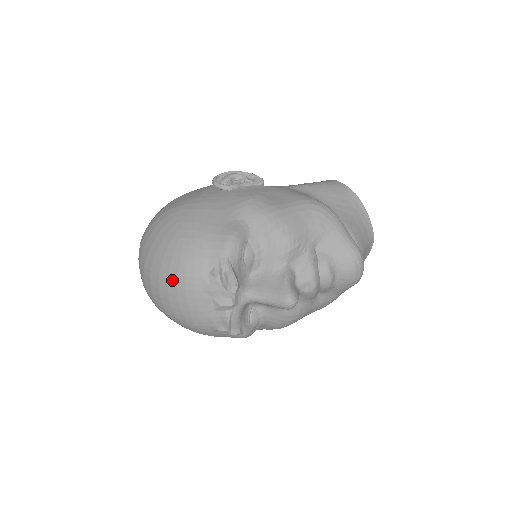
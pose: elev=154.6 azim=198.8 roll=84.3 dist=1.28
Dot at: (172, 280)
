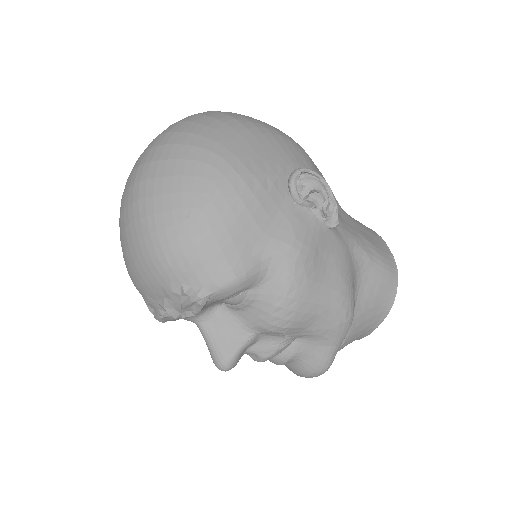
Dot at: (145, 243)
